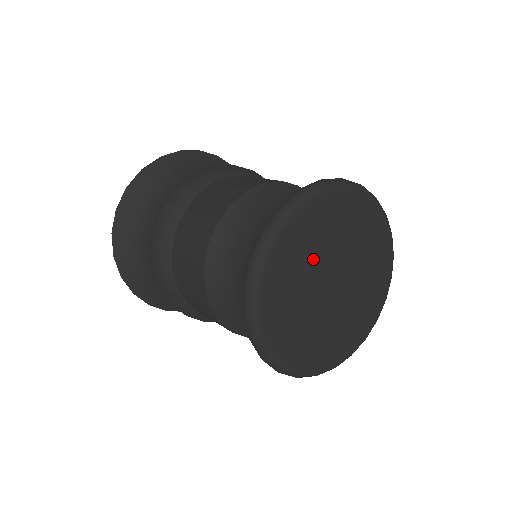
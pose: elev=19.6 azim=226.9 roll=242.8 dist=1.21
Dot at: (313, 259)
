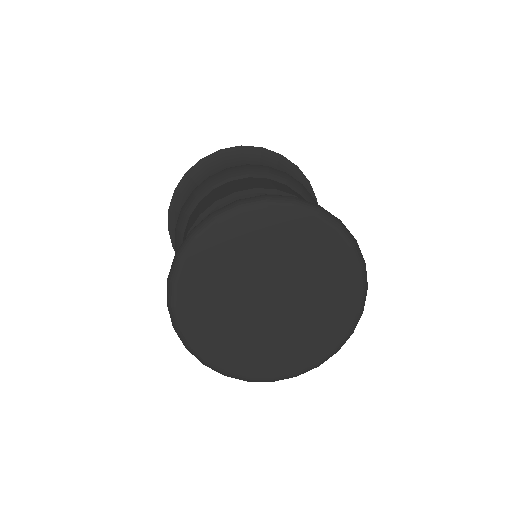
Dot at: (263, 259)
